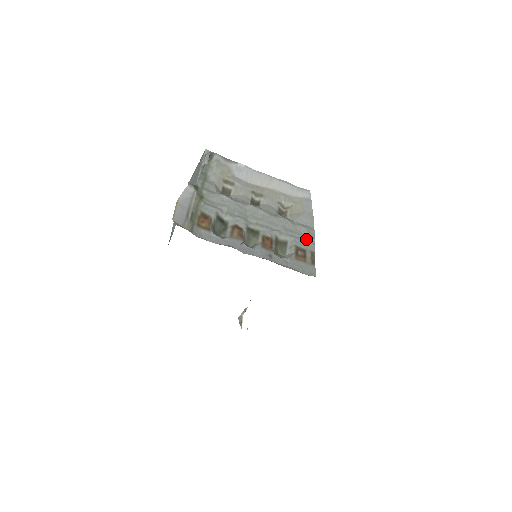
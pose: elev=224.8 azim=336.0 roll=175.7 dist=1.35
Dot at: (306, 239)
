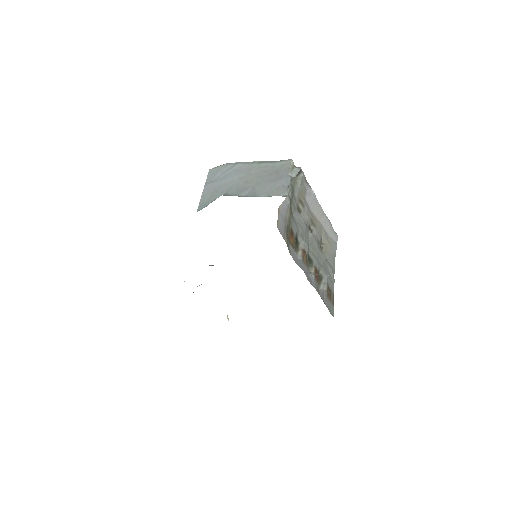
Dot at: (331, 280)
